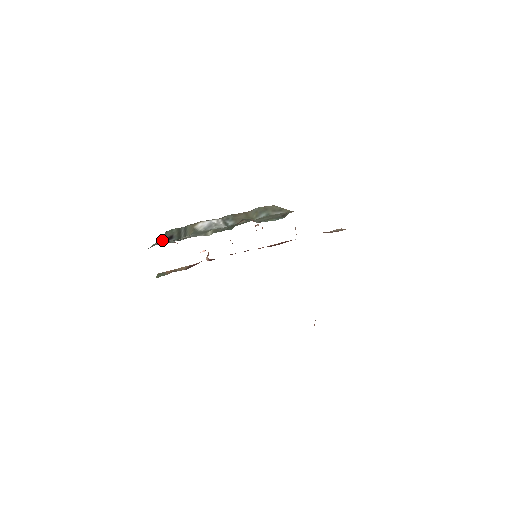
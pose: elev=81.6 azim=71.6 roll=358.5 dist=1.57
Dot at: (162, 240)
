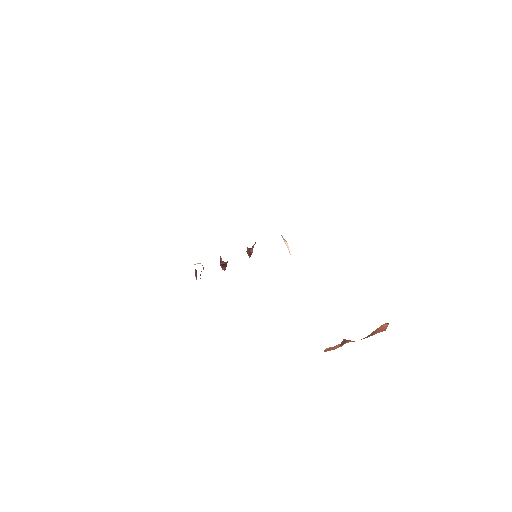
Dot at: occluded
